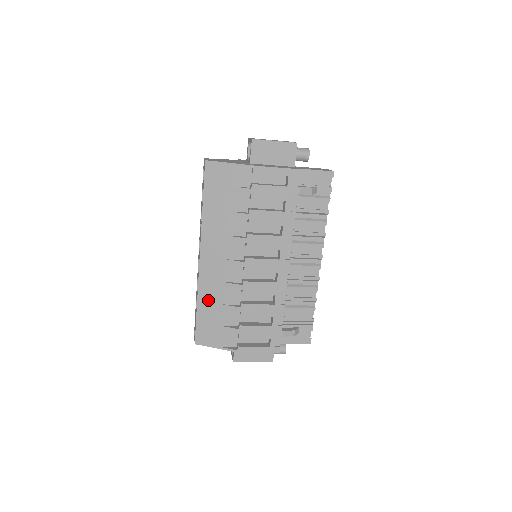
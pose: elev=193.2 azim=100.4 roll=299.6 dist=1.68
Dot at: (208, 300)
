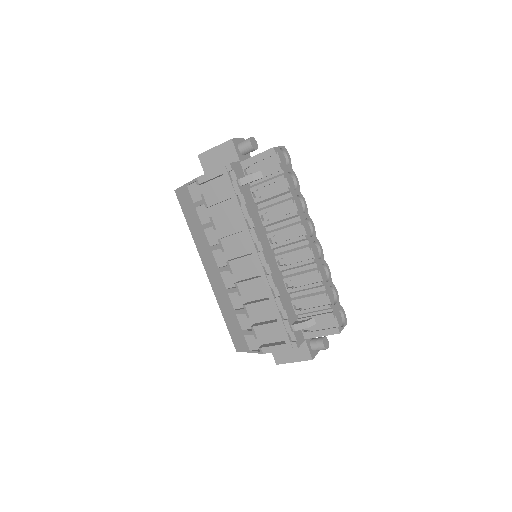
Dot at: (225, 309)
